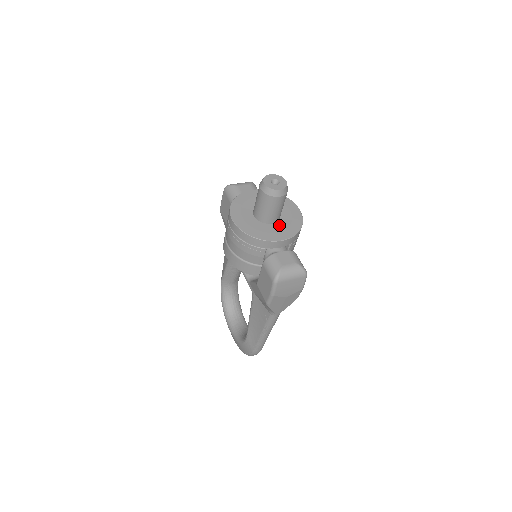
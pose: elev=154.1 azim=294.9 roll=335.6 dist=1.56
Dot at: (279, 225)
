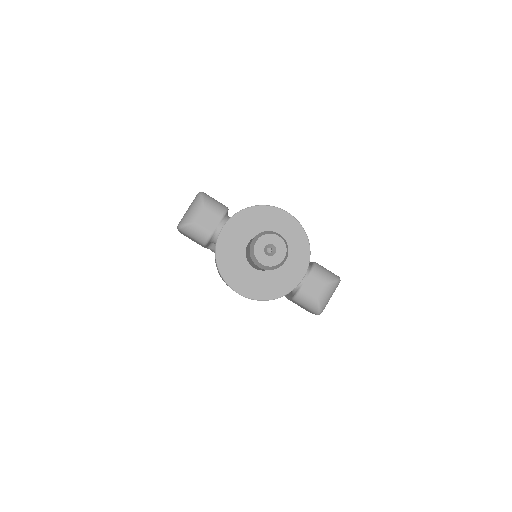
Dot at: occluded
